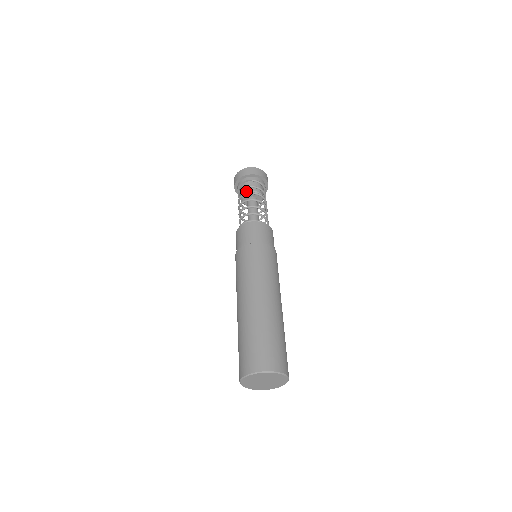
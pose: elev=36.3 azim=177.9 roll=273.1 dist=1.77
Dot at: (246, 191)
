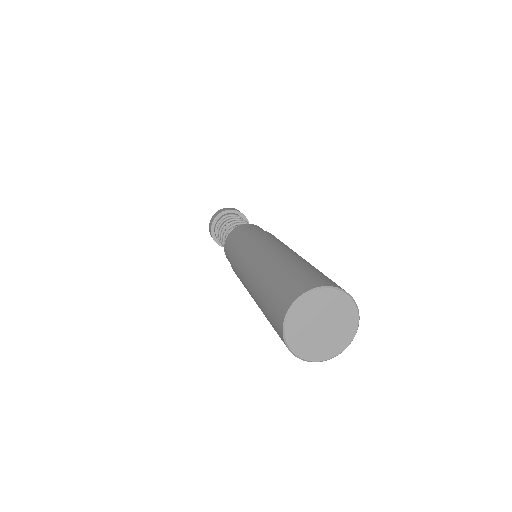
Dot at: occluded
